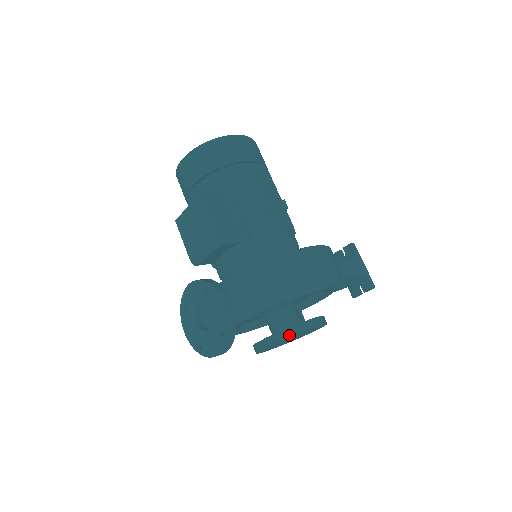
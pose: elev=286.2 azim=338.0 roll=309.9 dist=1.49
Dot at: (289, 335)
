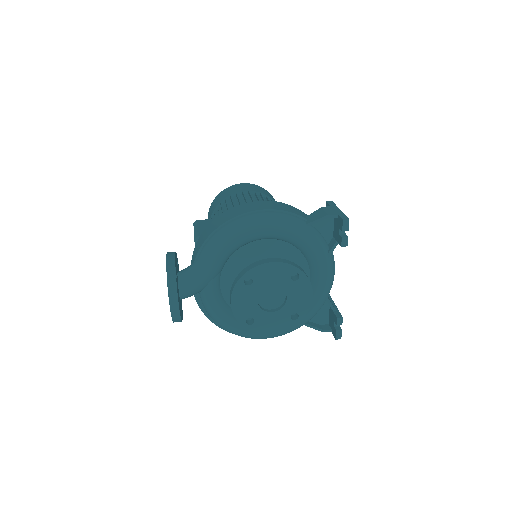
Dot at: (240, 277)
